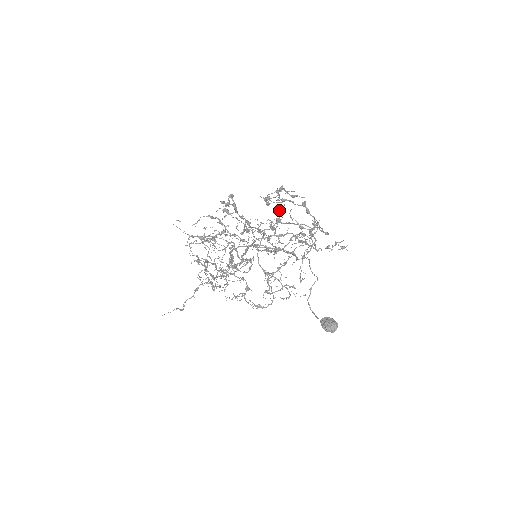
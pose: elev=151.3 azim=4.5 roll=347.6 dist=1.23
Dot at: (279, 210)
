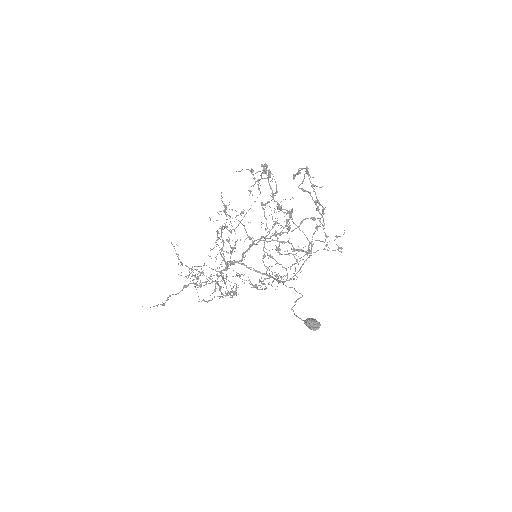
Dot at: (287, 219)
